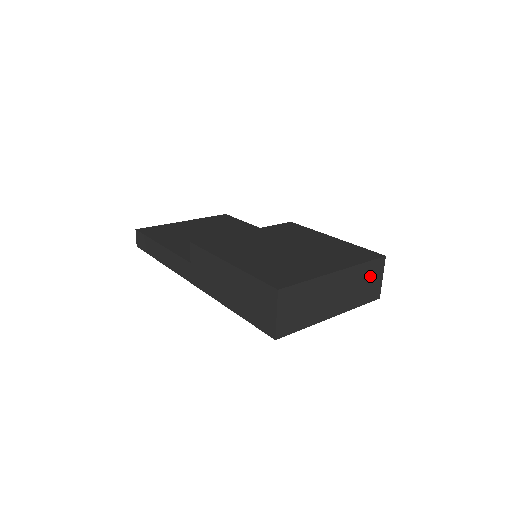
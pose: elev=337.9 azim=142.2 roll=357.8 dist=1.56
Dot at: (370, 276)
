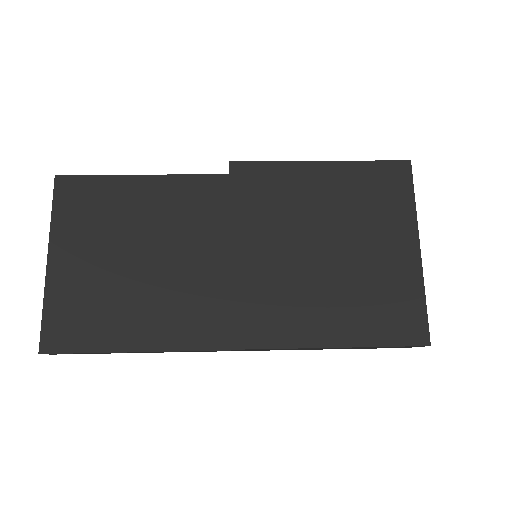
Dot at: occluded
